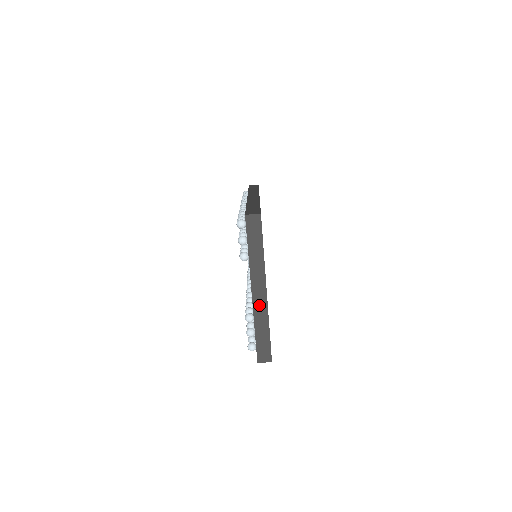
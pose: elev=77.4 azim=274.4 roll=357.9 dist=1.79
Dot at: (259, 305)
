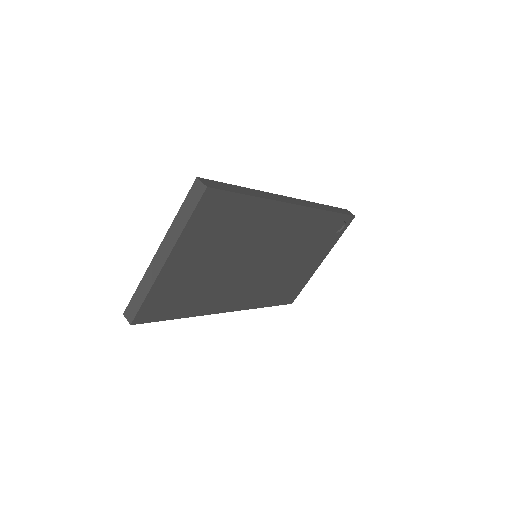
Dot at: (154, 267)
